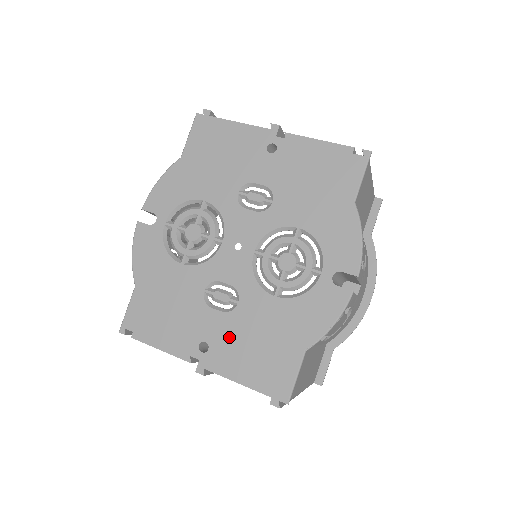
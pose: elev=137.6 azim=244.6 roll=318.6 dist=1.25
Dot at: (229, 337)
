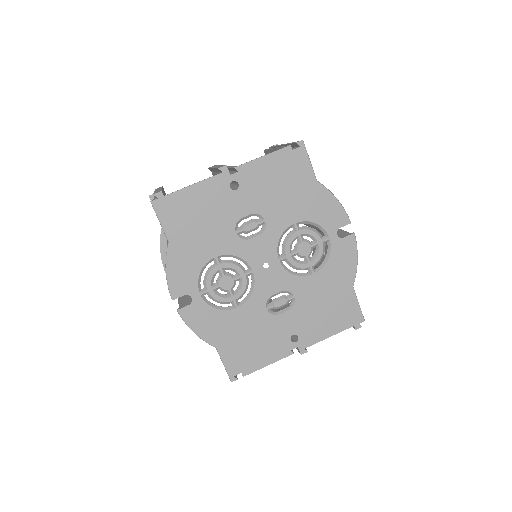
Dot at: (305, 319)
